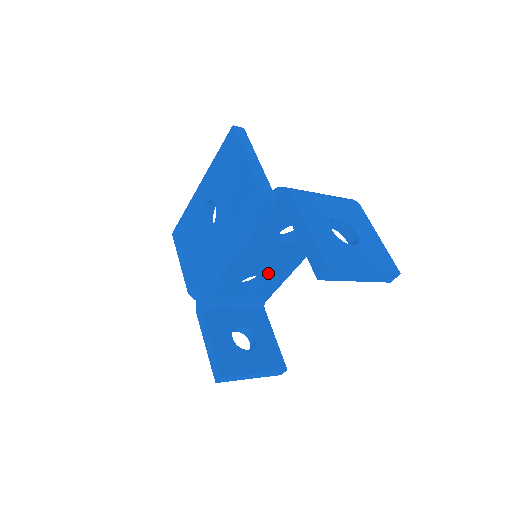
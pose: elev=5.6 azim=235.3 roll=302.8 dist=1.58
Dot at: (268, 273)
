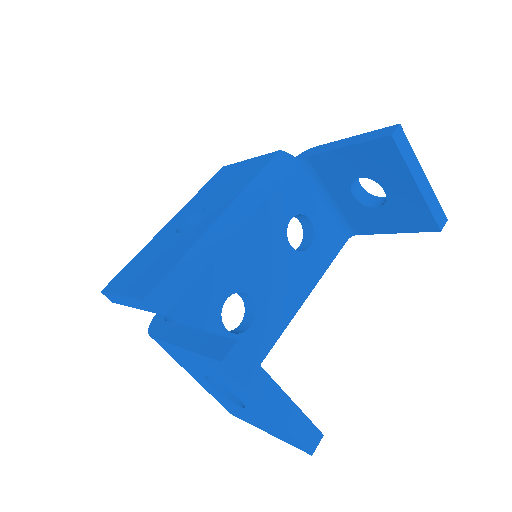
Dot at: (263, 302)
